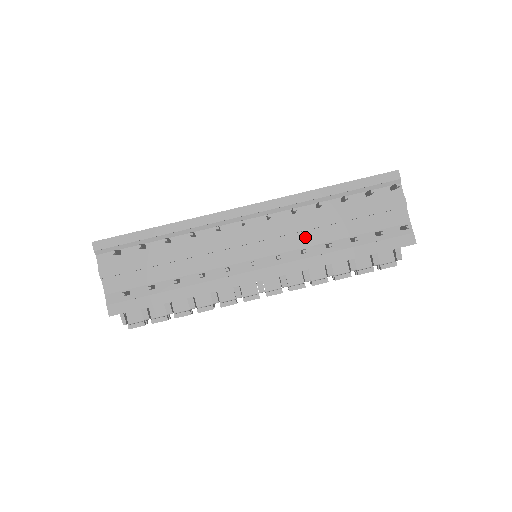
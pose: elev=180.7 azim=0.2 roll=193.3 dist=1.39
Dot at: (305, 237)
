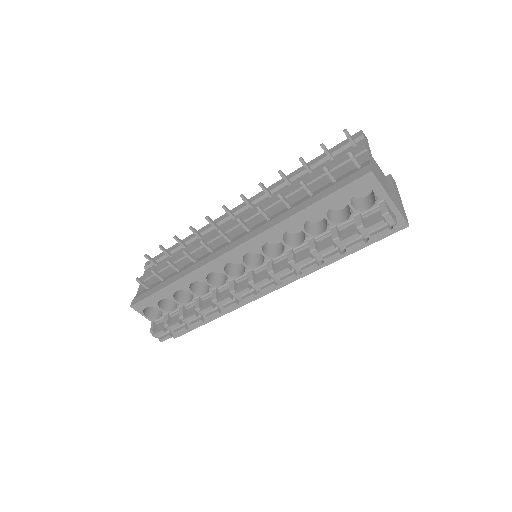
Dot at: (275, 209)
